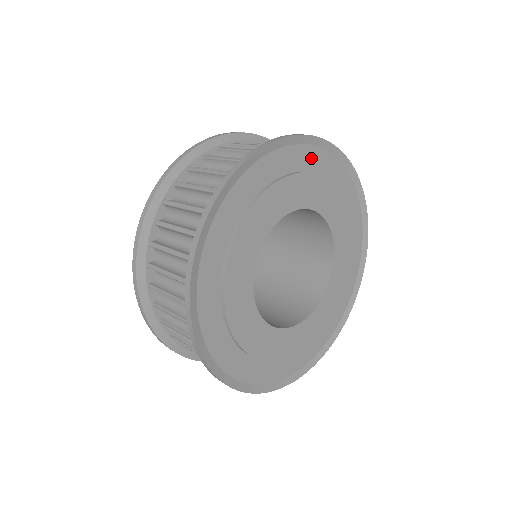
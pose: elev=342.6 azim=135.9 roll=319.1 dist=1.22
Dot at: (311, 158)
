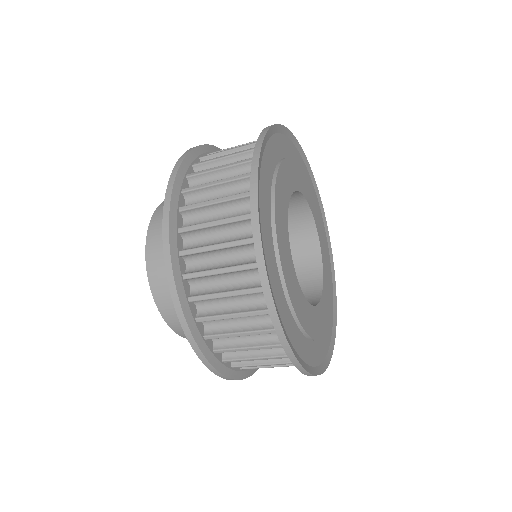
Dot at: occluded
